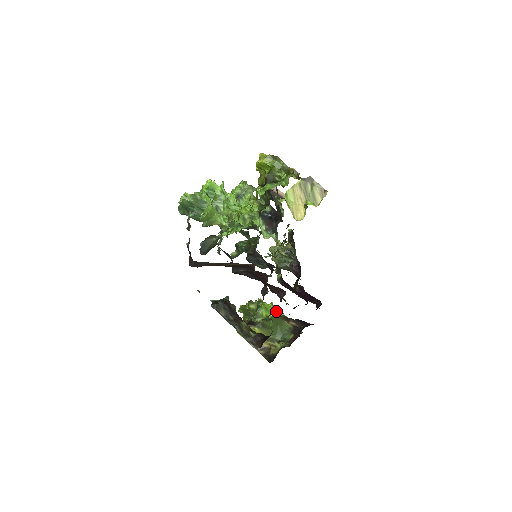
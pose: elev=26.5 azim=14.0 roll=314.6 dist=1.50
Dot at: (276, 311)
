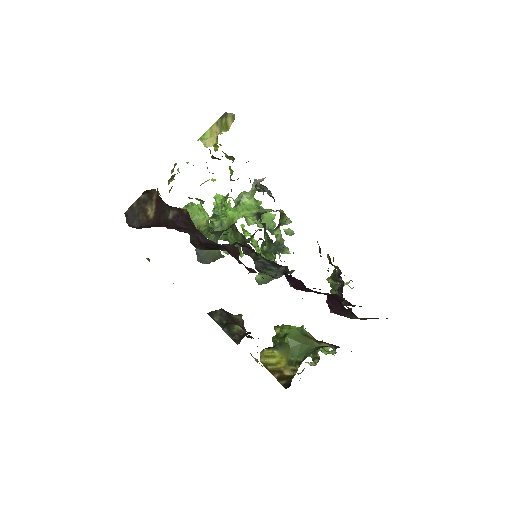
Dot at: (302, 330)
